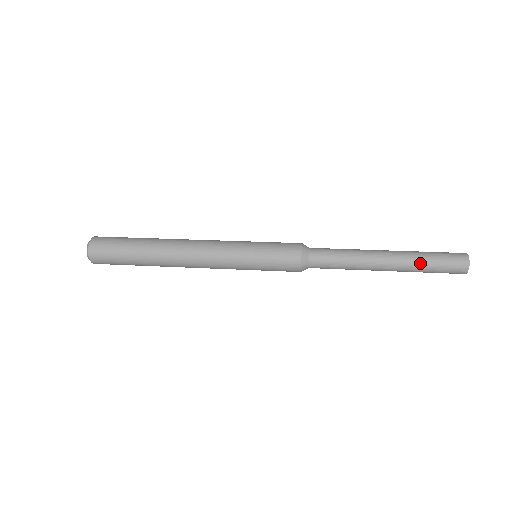
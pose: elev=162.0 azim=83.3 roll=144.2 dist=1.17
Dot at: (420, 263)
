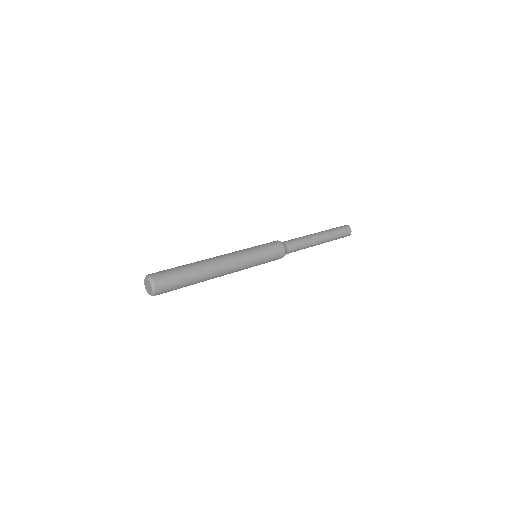
Dot at: occluded
